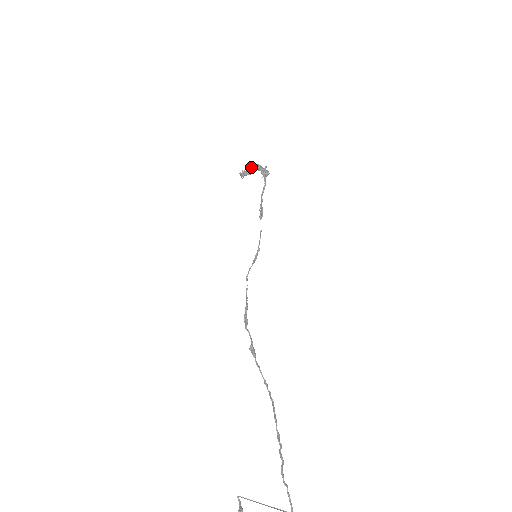
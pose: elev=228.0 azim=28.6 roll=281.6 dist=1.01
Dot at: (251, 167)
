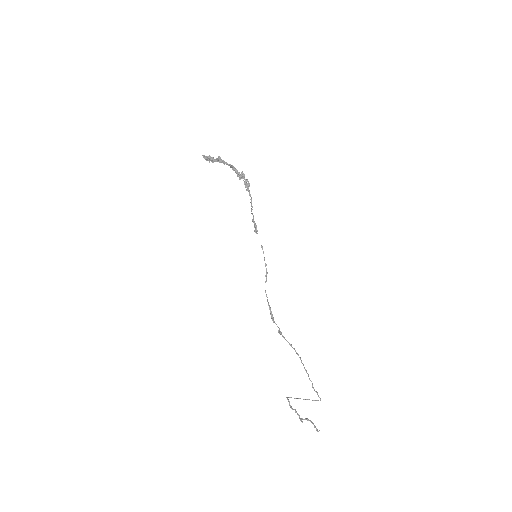
Dot at: (219, 159)
